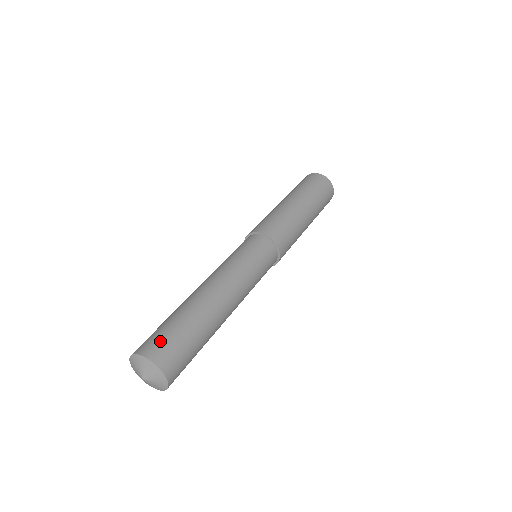
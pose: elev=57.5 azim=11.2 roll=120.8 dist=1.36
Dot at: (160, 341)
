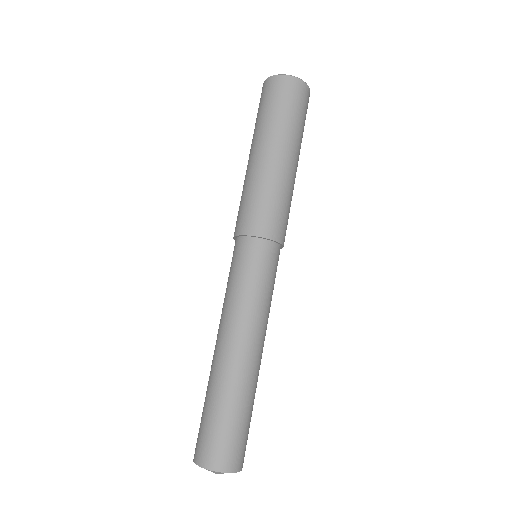
Dot at: (208, 443)
